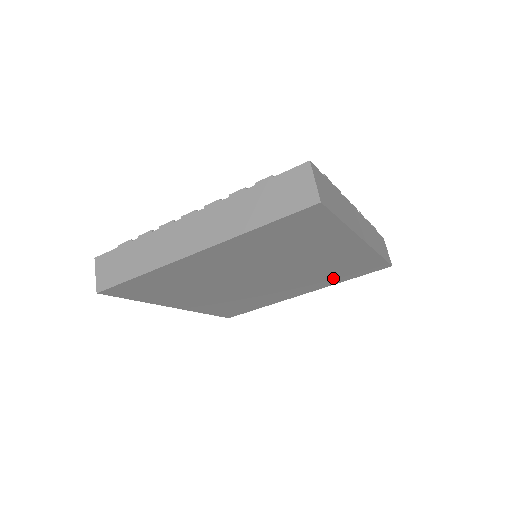
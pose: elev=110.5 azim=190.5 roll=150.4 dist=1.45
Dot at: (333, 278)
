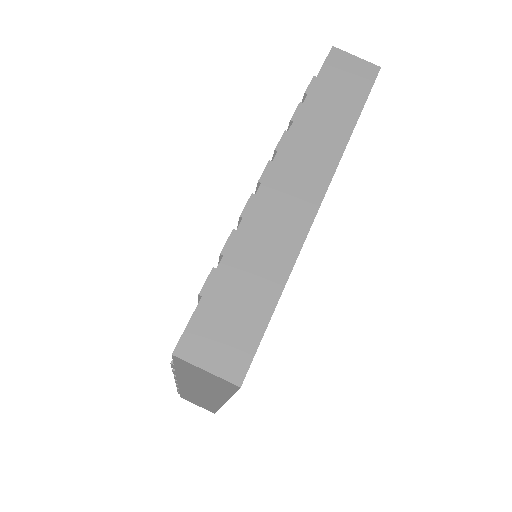
Dot at: occluded
